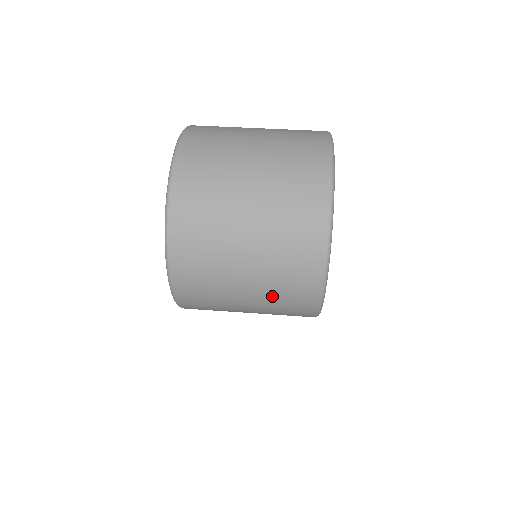
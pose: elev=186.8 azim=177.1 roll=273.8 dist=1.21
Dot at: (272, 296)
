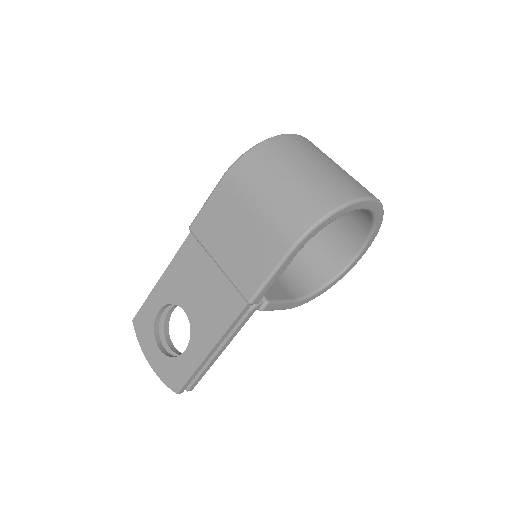
Dot at: (299, 192)
